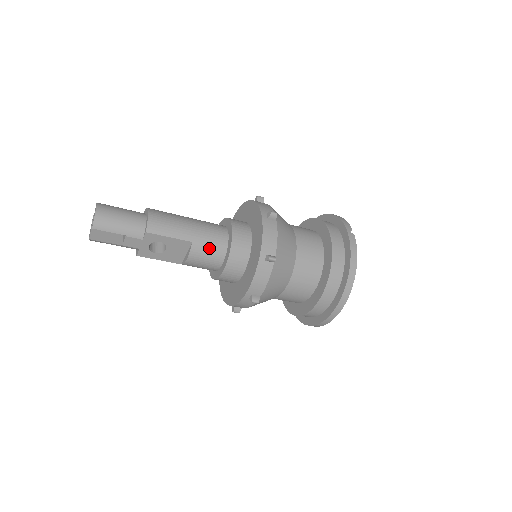
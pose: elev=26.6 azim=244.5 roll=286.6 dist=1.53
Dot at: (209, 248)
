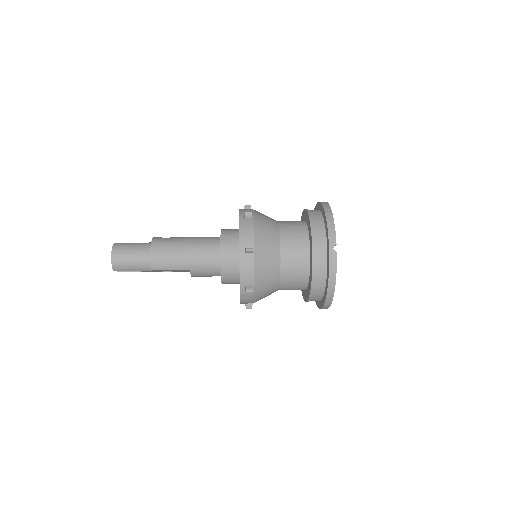
Dot at: (205, 271)
